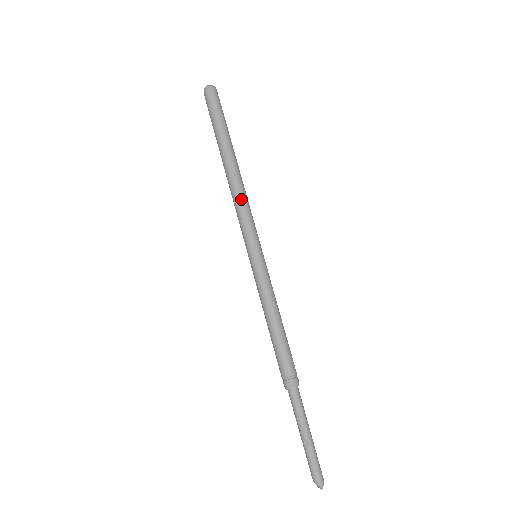
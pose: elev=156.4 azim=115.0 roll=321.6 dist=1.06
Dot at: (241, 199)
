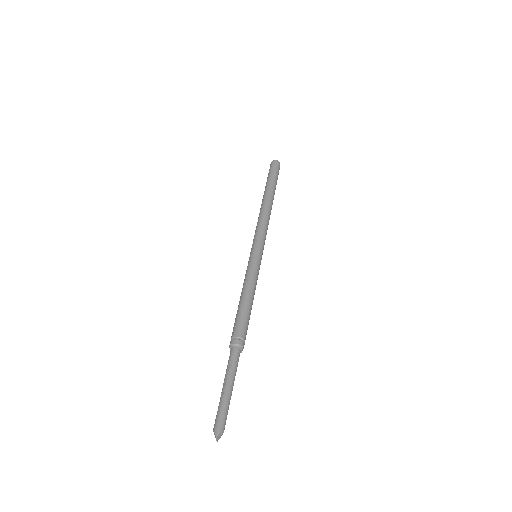
Dot at: (261, 219)
